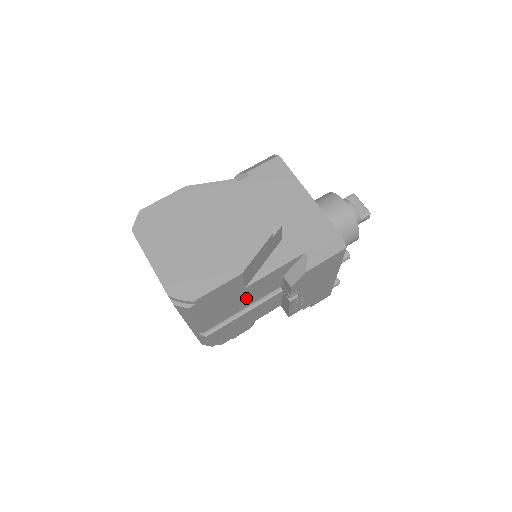
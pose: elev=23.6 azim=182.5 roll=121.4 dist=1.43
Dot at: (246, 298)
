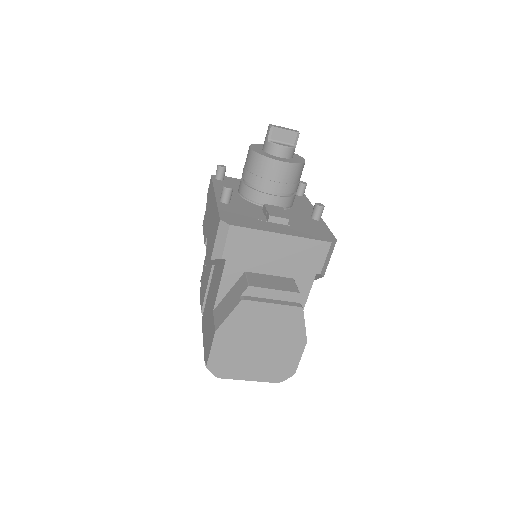
Dot at: occluded
